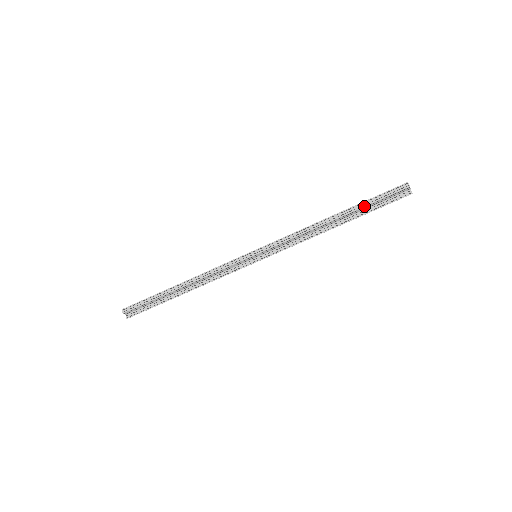
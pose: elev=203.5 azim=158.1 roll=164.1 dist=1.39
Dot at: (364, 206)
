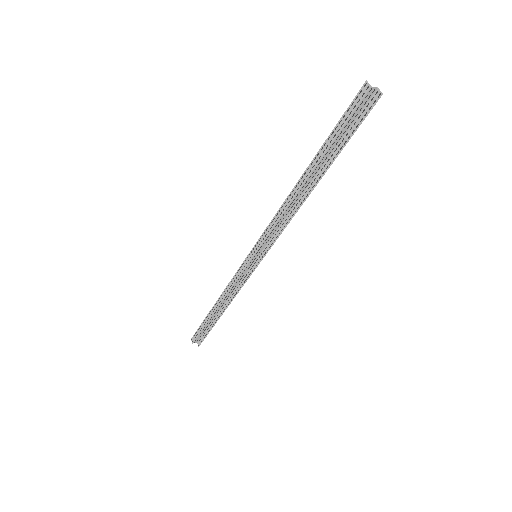
Dot at: (328, 148)
